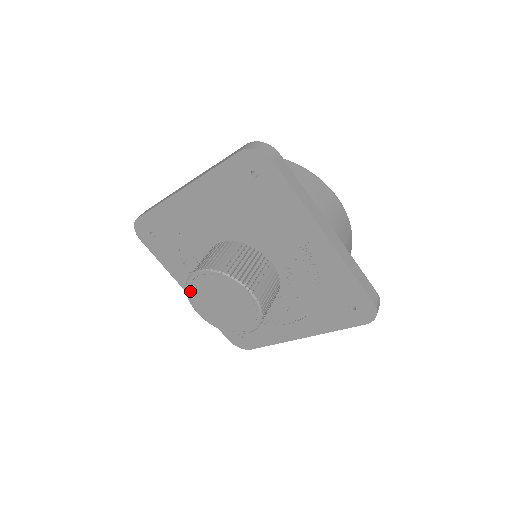
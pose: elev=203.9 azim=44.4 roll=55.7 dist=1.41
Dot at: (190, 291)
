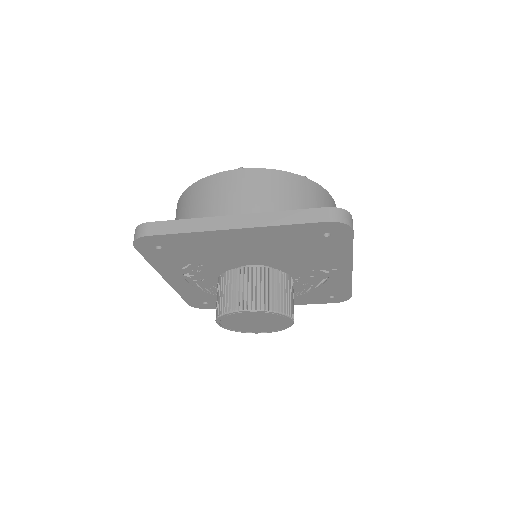
Dot at: (226, 317)
